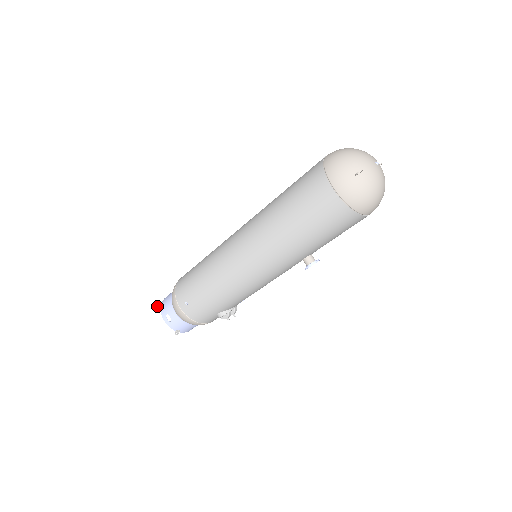
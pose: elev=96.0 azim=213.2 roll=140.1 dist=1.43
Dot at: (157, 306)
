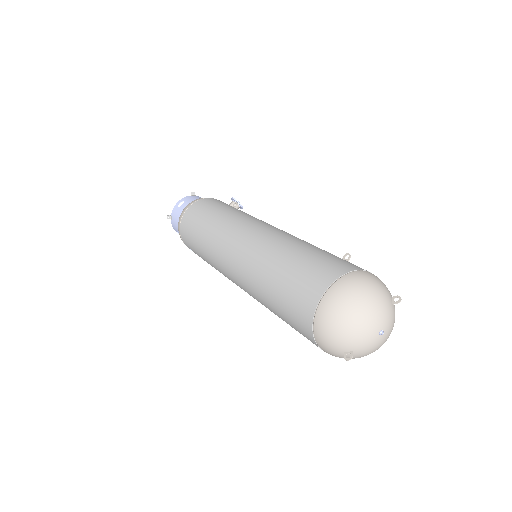
Dot at: occluded
